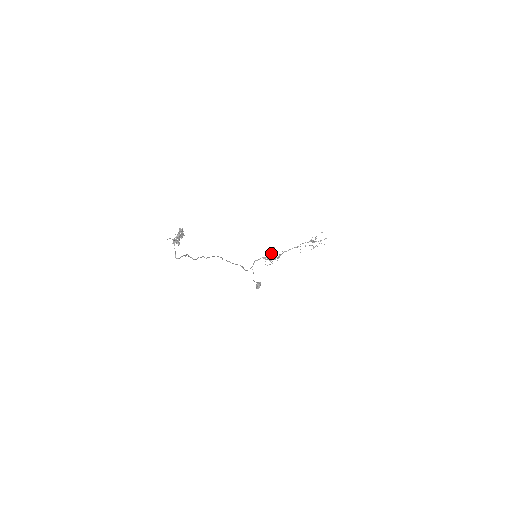
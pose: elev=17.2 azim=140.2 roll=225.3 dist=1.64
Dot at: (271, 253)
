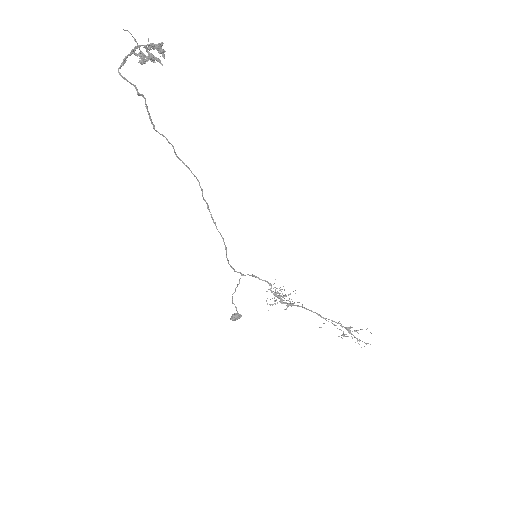
Dot at: (284, 290)
